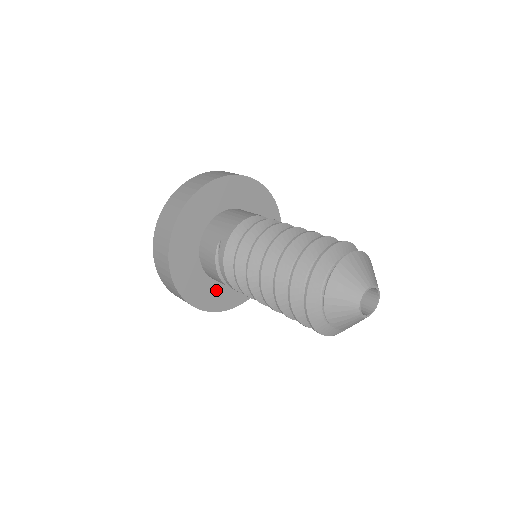
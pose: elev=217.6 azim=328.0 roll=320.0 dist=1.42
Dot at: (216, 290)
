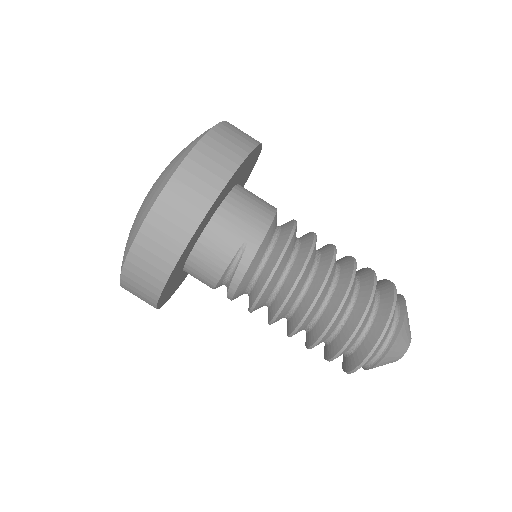
Dot at: (176, 281)
